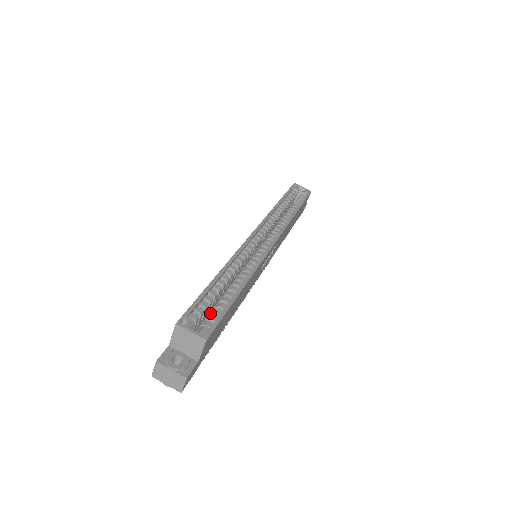
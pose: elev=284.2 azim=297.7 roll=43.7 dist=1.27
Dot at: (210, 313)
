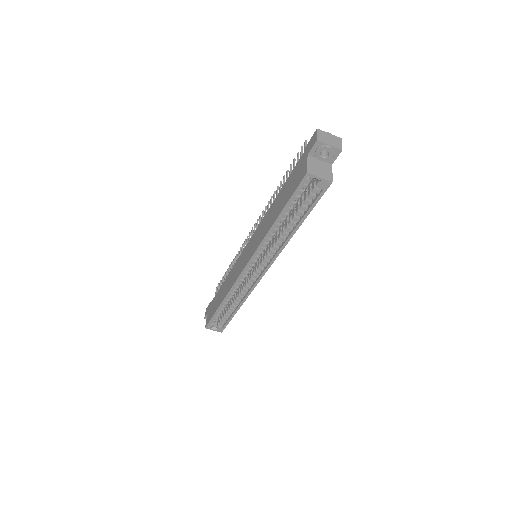
Dot at: occluded
